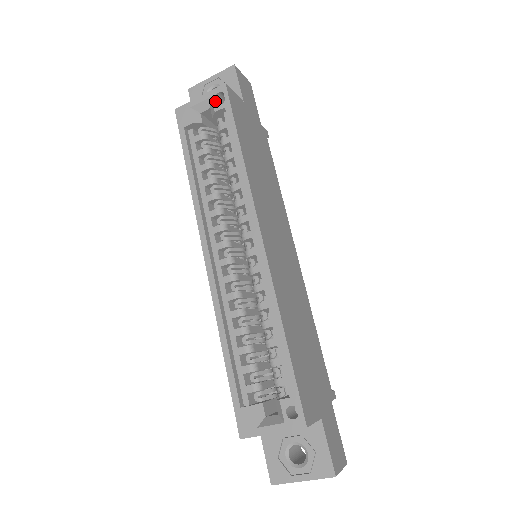
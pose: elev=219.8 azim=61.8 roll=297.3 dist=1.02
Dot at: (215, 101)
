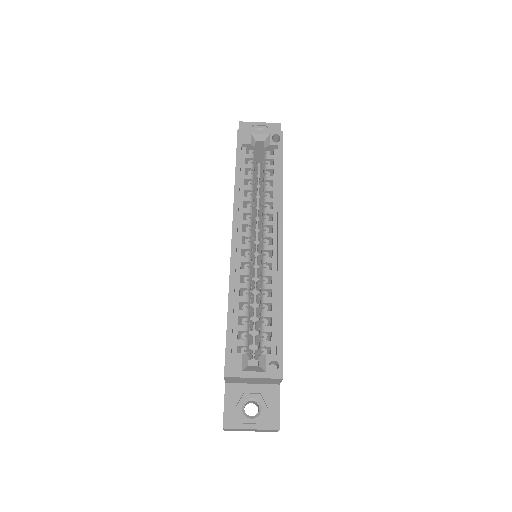
Dot at: (272, 138)
